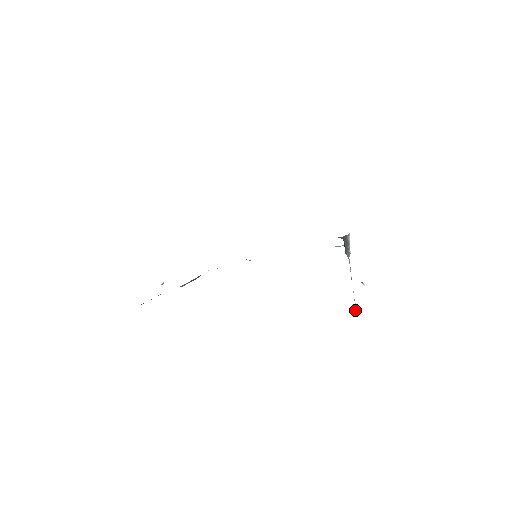
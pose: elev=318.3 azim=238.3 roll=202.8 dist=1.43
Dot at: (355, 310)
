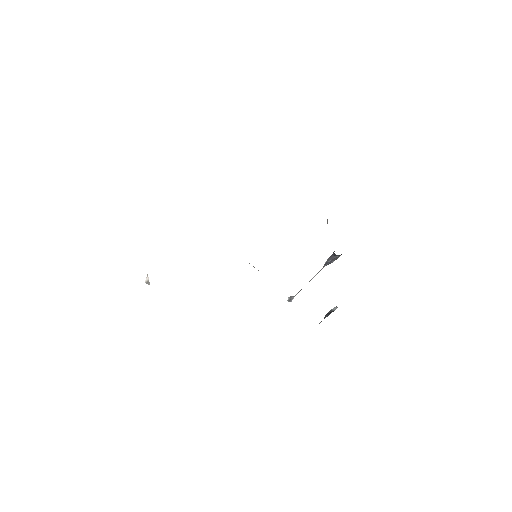
Dot at: (291, 301)
